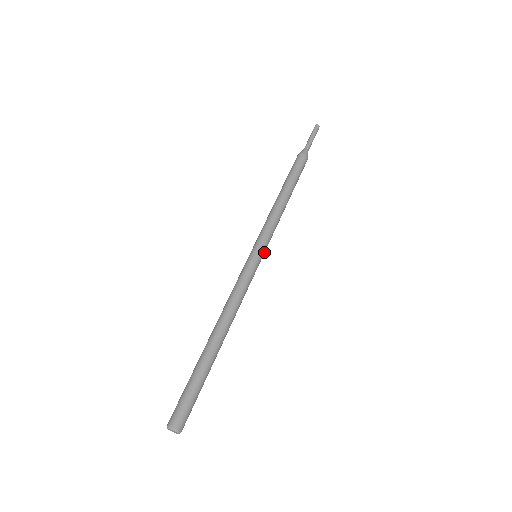
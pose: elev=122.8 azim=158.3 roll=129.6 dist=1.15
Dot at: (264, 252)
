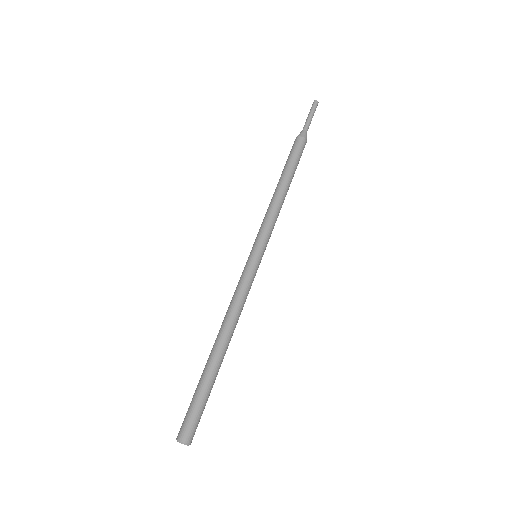
Dot at: (263, 252)
